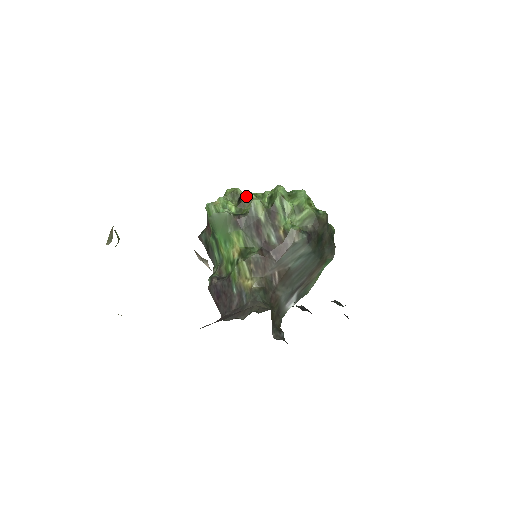
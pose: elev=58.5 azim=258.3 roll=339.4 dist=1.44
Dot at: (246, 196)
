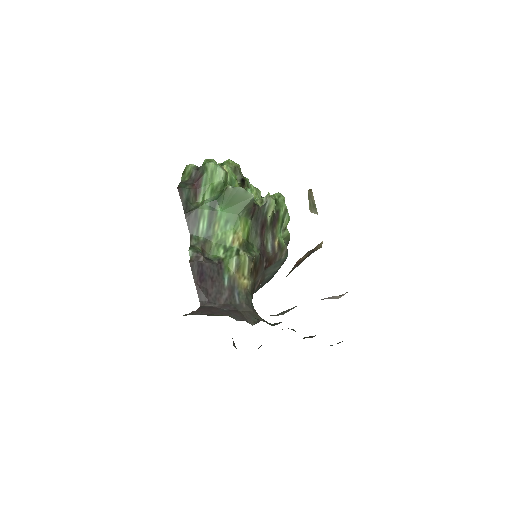
Dot at: (248, 181)
